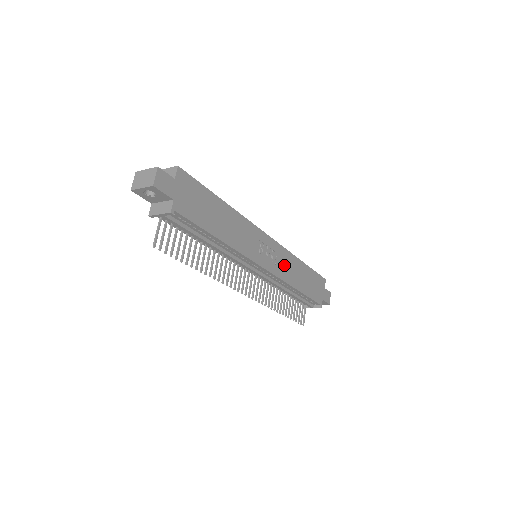
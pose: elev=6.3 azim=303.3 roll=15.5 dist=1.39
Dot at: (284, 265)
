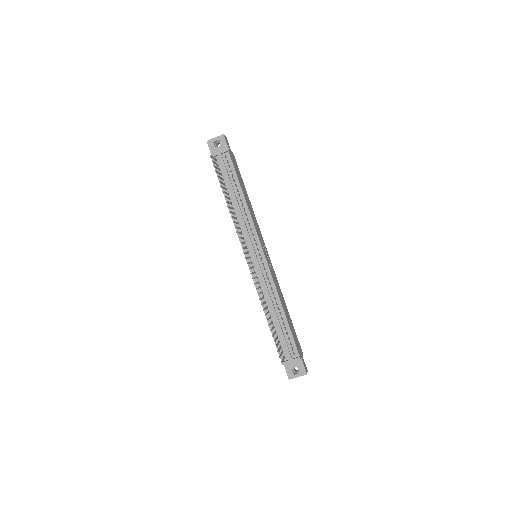
Dot at: (275, 280)
